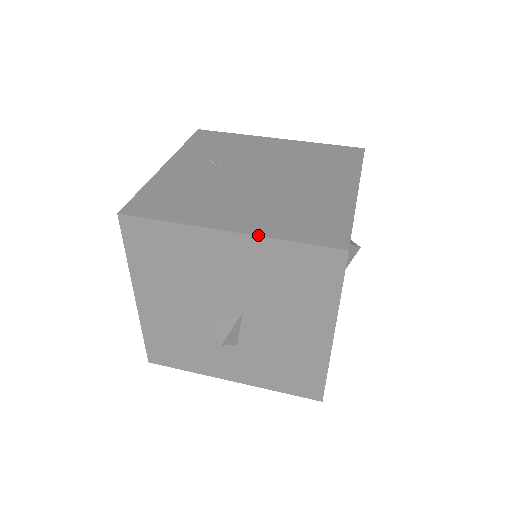
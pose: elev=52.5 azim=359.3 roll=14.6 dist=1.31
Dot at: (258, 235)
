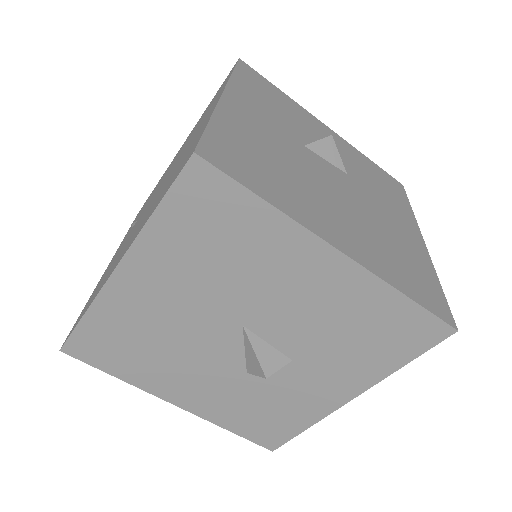
Dot at: (132, 243)
